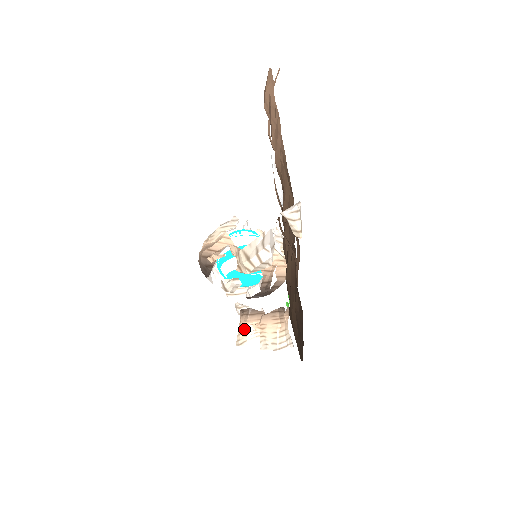
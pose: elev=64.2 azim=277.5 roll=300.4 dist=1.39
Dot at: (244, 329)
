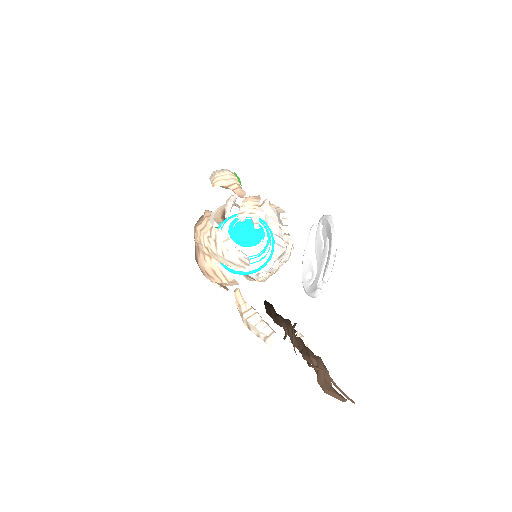
Dot at: occluded
